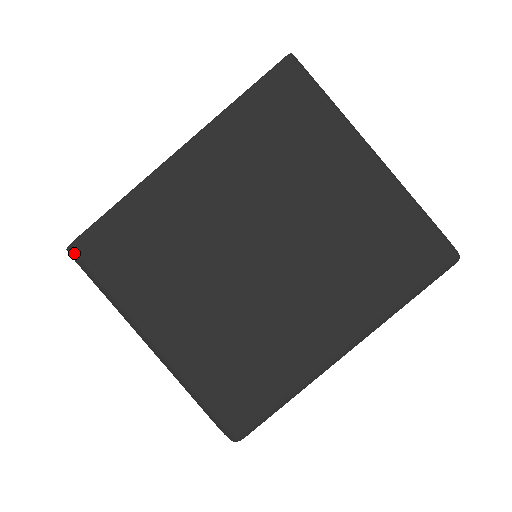
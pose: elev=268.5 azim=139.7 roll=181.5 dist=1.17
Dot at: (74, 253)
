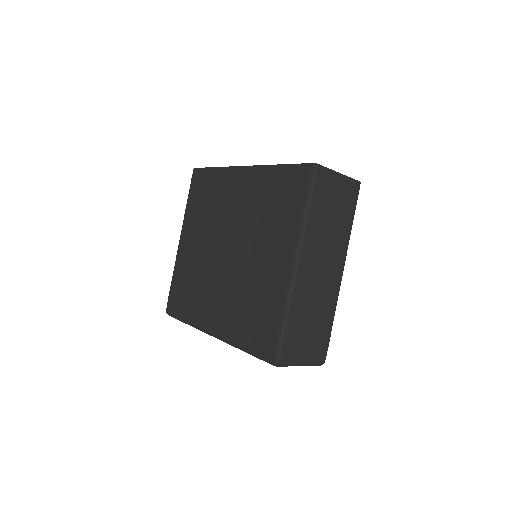
Dot at: (193, 173)
